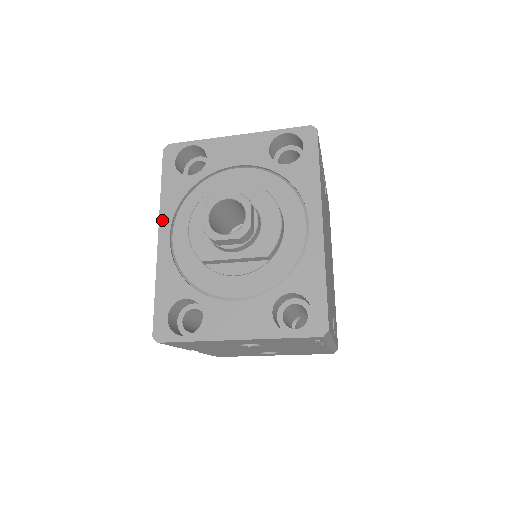
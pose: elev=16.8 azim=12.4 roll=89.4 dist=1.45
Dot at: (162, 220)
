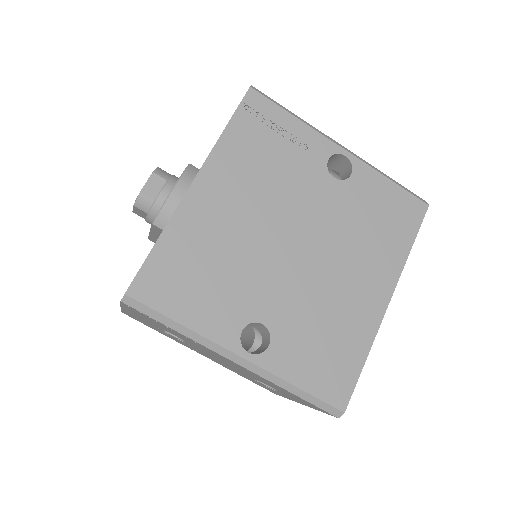
Dot at: occluded
